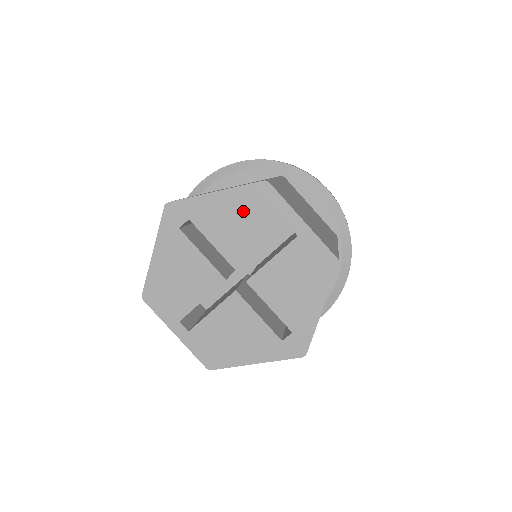
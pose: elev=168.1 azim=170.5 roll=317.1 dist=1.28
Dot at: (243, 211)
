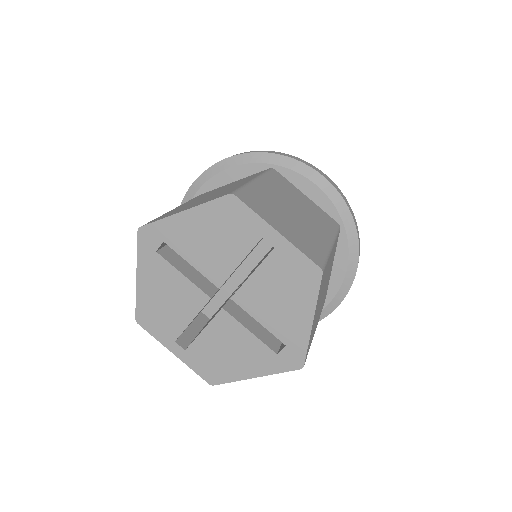
Dot at: (214, 228)
